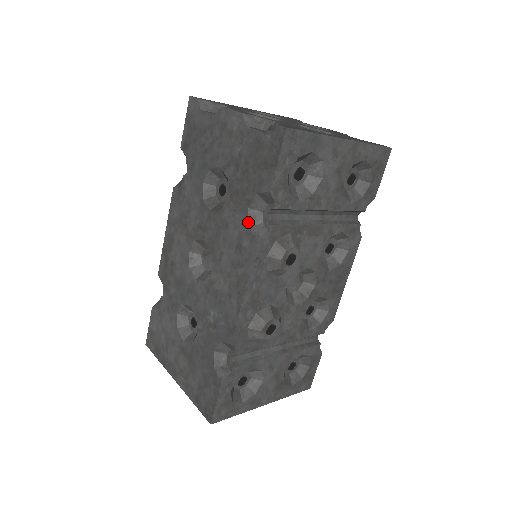
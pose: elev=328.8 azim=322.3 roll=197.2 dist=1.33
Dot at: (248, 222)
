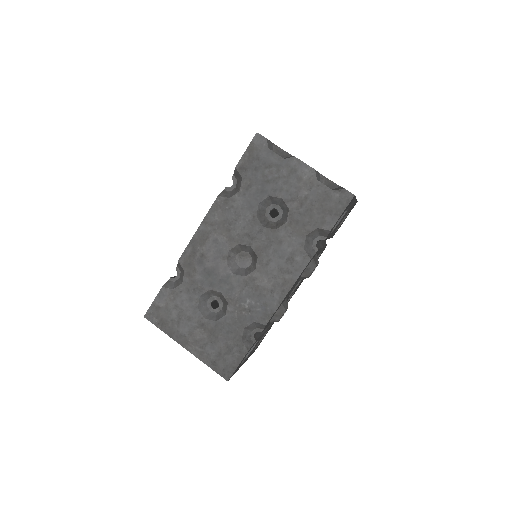
Dot at: (304, 245)
